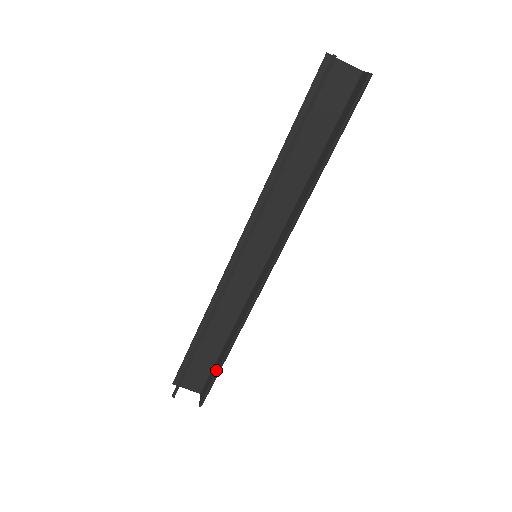
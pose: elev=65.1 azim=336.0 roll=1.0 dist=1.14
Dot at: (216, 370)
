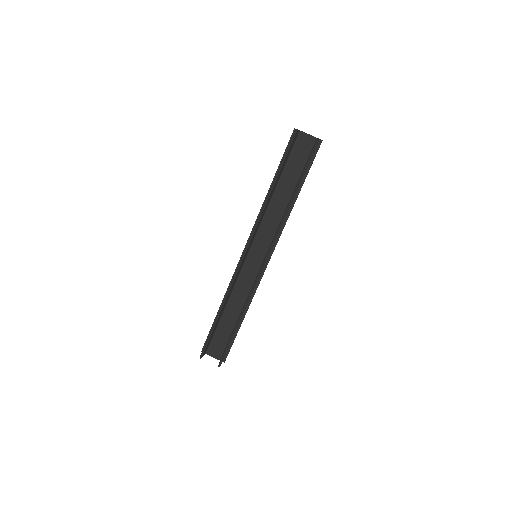
Dot at: (230, 339)
